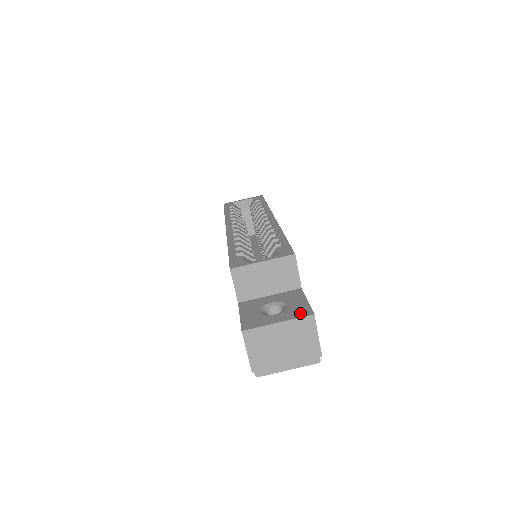
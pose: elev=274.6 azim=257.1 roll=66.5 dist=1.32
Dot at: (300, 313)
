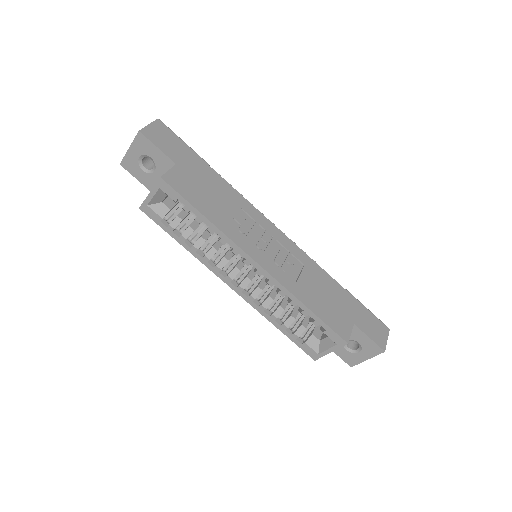
Dot at: (375, 352)
